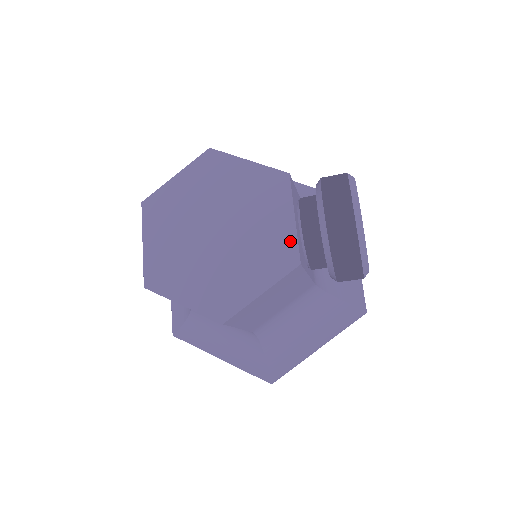
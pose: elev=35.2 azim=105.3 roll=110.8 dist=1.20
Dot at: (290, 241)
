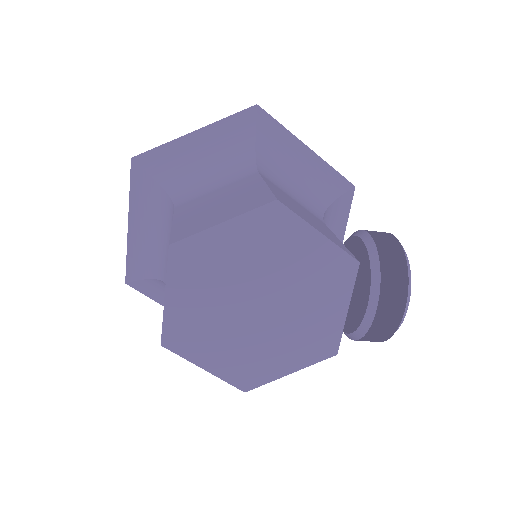
Dot at: (335, 332)
